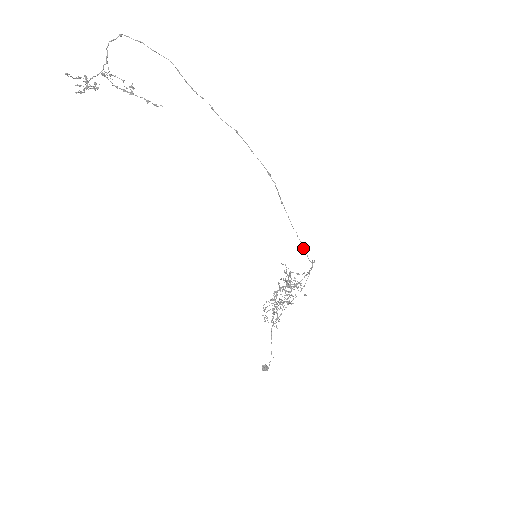
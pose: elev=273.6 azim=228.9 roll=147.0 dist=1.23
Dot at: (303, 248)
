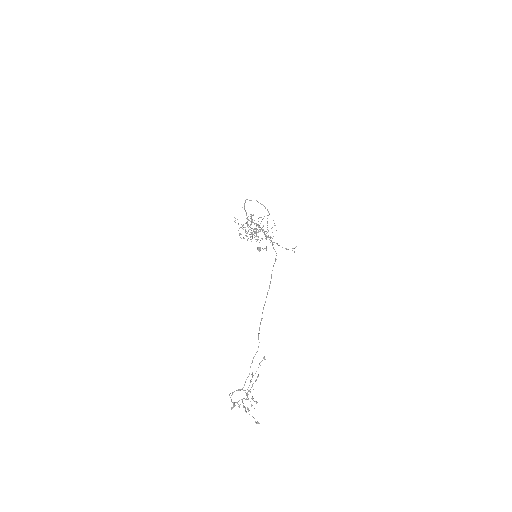
Dot at: occluded
